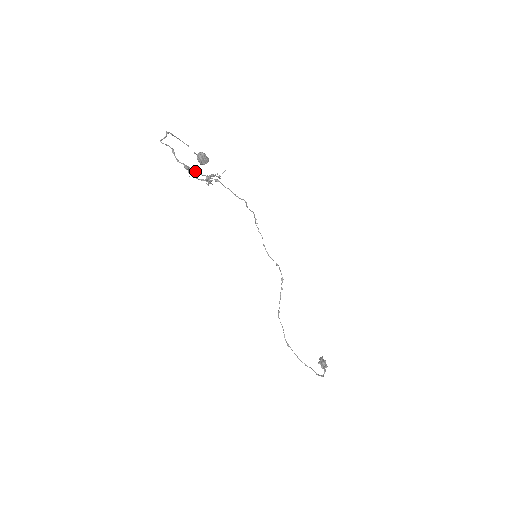
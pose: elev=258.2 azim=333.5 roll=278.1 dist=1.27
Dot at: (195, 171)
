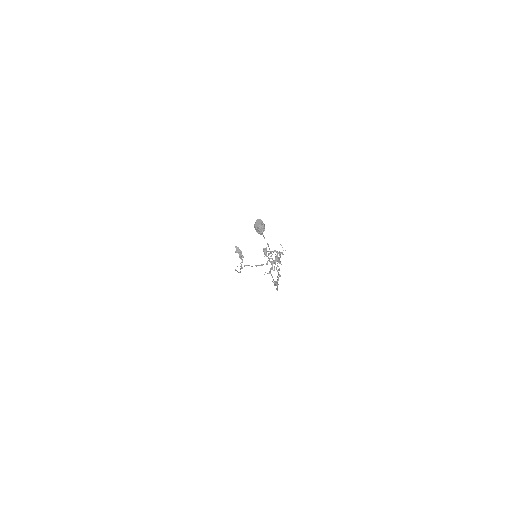
Dot at: occluded
